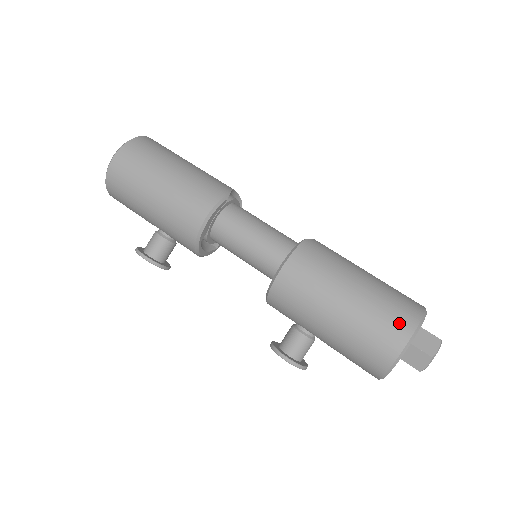
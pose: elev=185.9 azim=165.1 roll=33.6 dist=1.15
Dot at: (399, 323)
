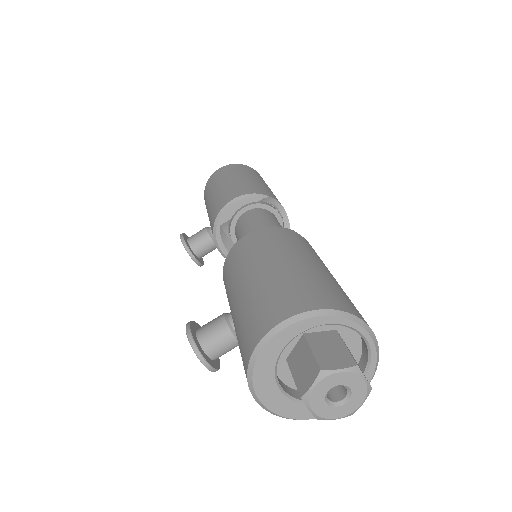
Dot at: (301, 298)
